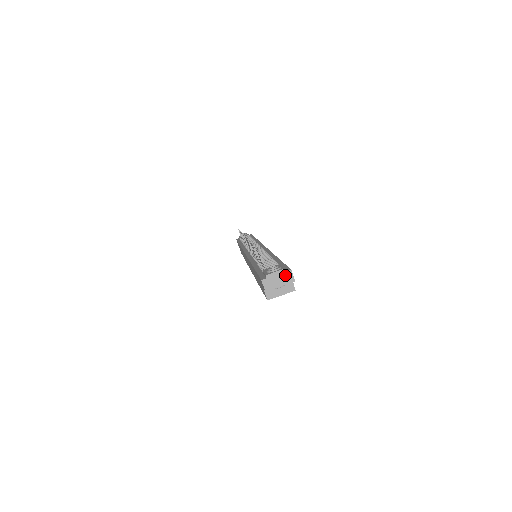
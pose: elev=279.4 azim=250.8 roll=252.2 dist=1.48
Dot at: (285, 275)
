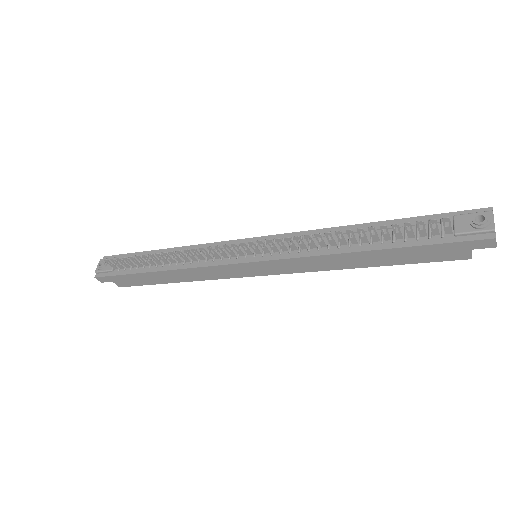
Dot at: occluded
